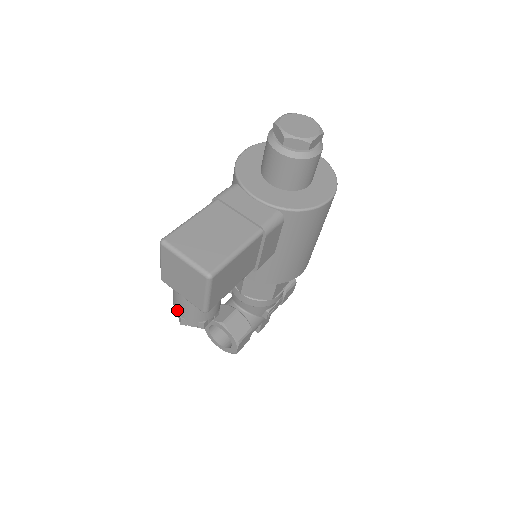
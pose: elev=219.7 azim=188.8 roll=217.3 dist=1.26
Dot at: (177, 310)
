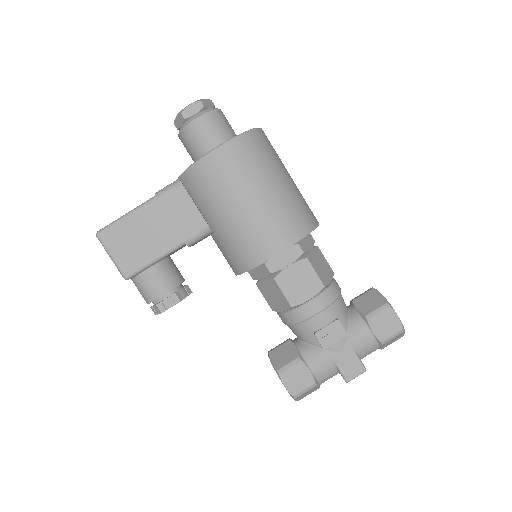
Dot at: occluded
